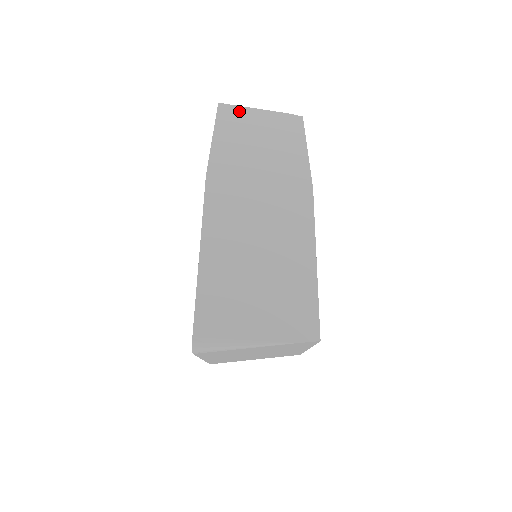
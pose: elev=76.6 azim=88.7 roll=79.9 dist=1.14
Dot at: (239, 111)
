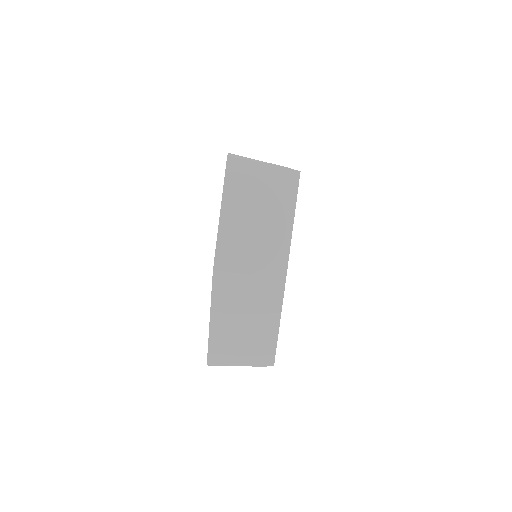
Dot at: occluded
